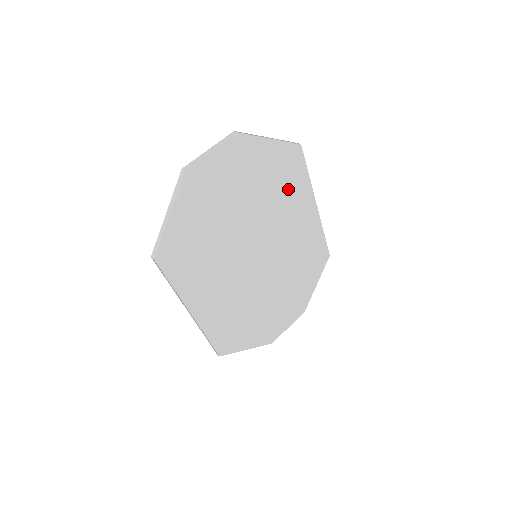
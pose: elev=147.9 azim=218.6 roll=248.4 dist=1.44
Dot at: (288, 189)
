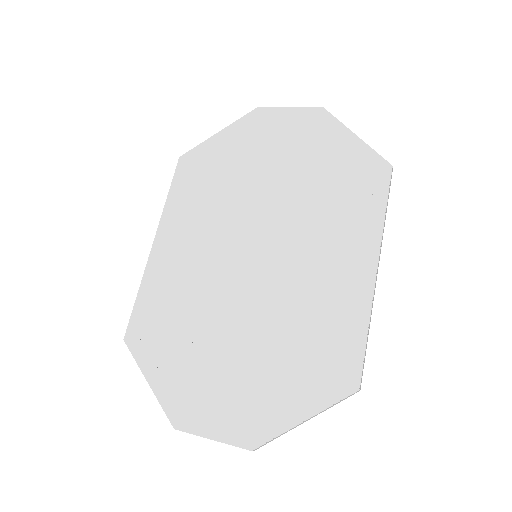
Dot at: (345, 205)
